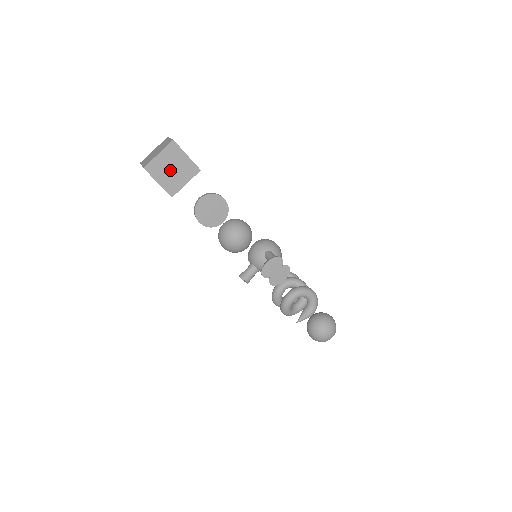
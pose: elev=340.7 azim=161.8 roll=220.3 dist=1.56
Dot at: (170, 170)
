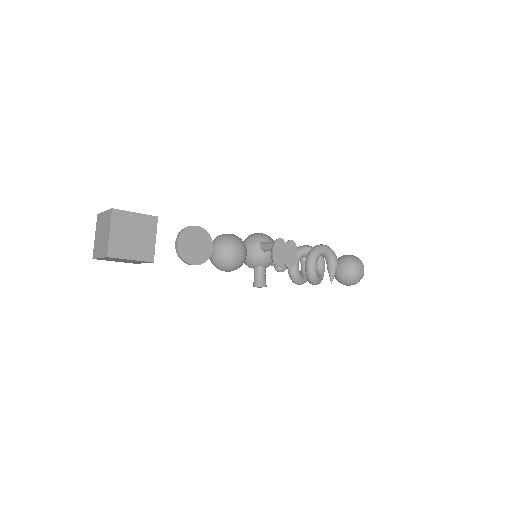
Dot at: (132, 239)
